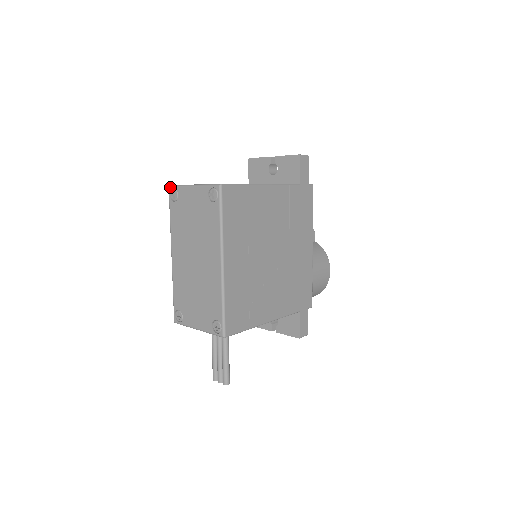
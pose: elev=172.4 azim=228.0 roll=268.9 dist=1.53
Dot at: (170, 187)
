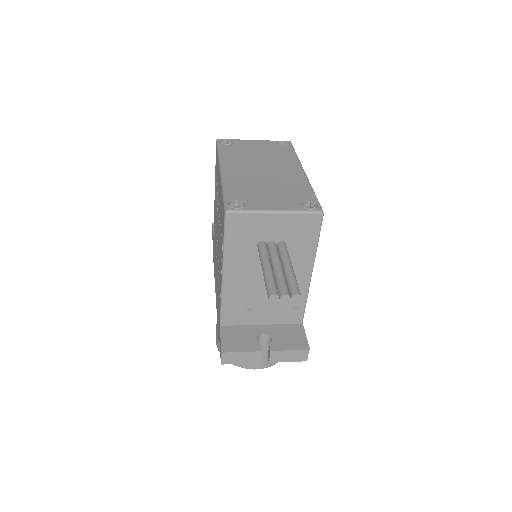
Dot at: (221, 139)
